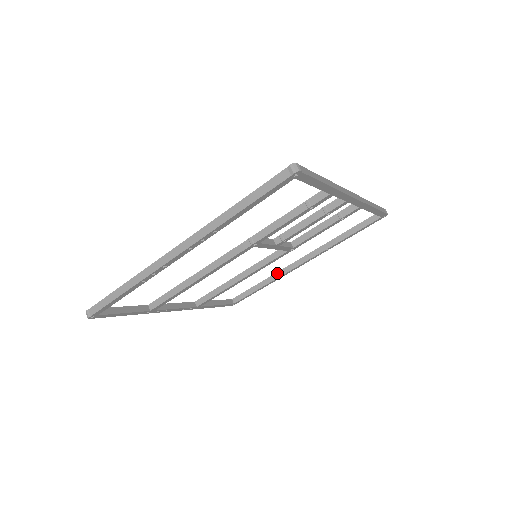
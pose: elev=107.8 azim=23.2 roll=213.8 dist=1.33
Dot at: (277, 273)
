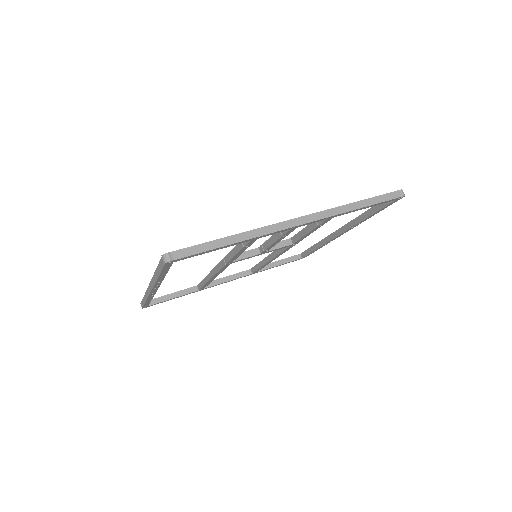
Dot at: (325, 238)
